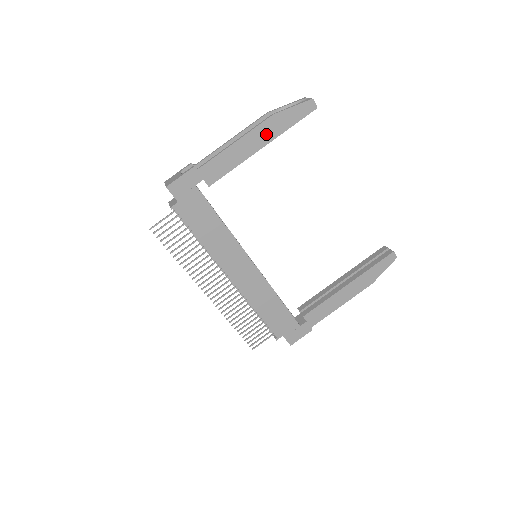
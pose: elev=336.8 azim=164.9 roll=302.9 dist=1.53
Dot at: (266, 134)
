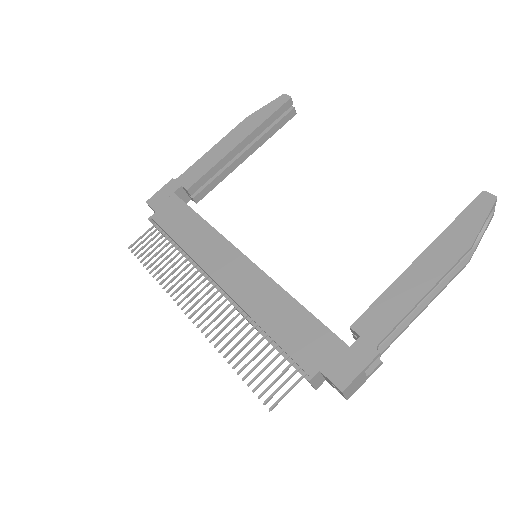
Dot at: (242, 132)
